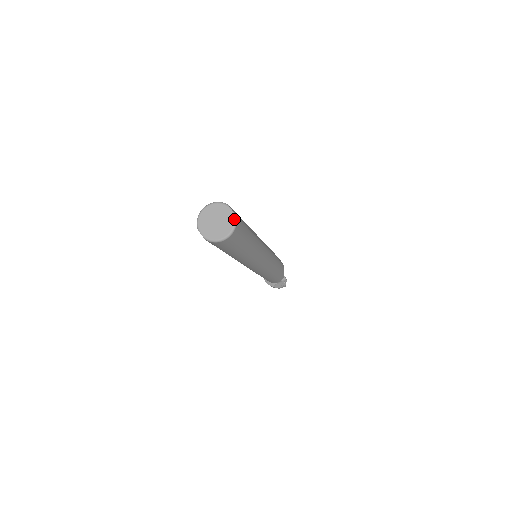
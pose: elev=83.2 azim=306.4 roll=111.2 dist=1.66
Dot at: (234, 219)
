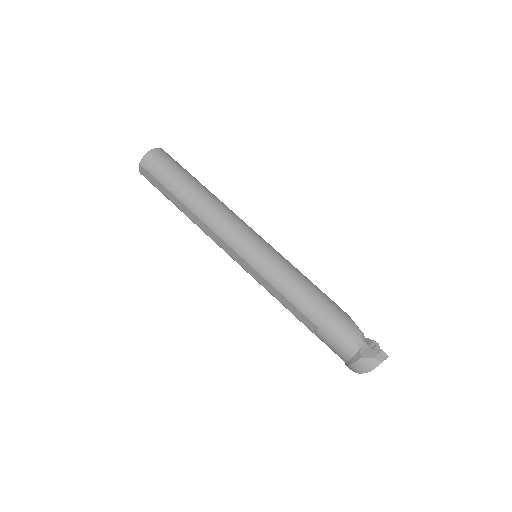
Dot at: occluded
